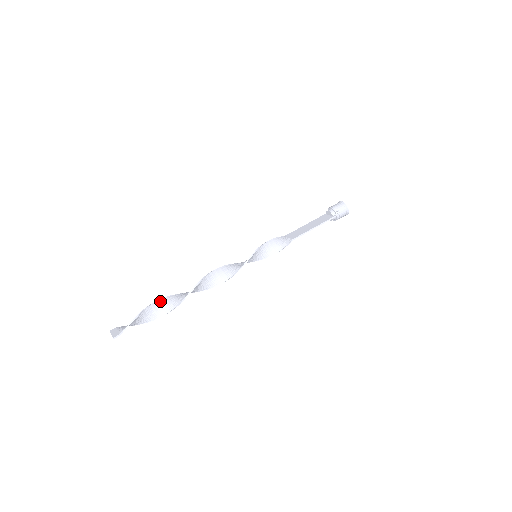
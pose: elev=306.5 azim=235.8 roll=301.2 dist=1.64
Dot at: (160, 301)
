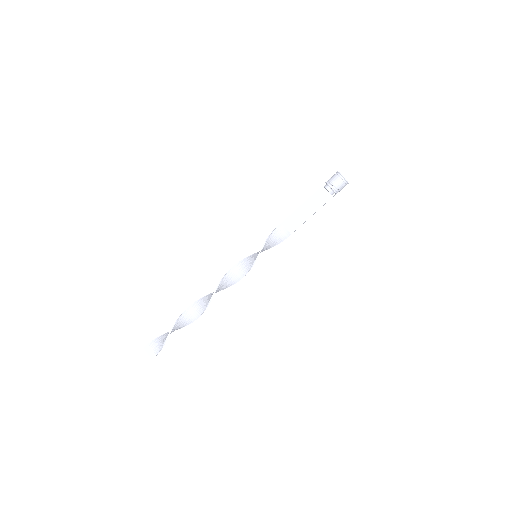
Dot at: (179, 320)
